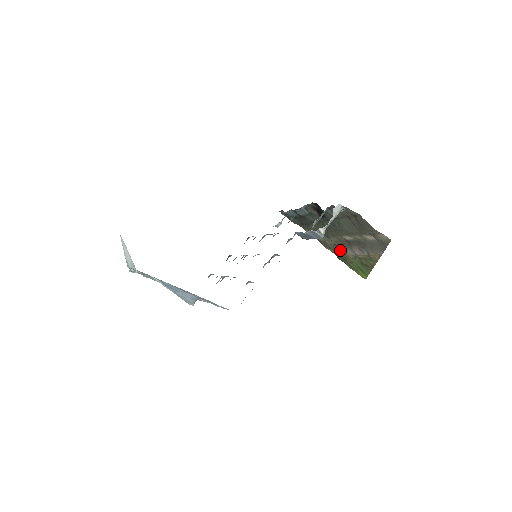
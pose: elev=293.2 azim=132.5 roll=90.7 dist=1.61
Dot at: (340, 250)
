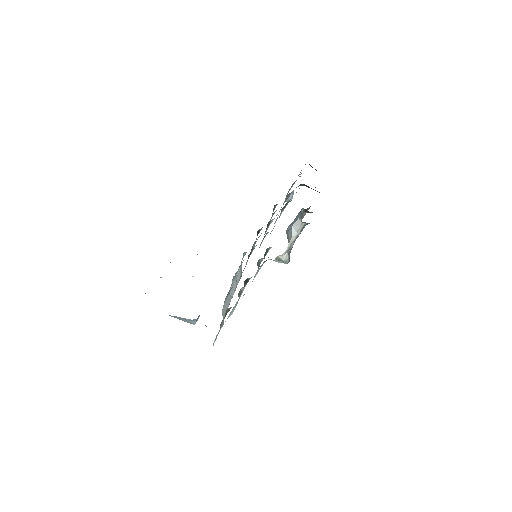
Dot at: occluded
